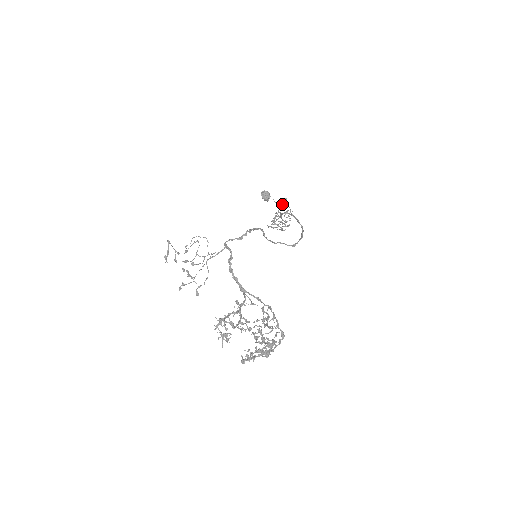
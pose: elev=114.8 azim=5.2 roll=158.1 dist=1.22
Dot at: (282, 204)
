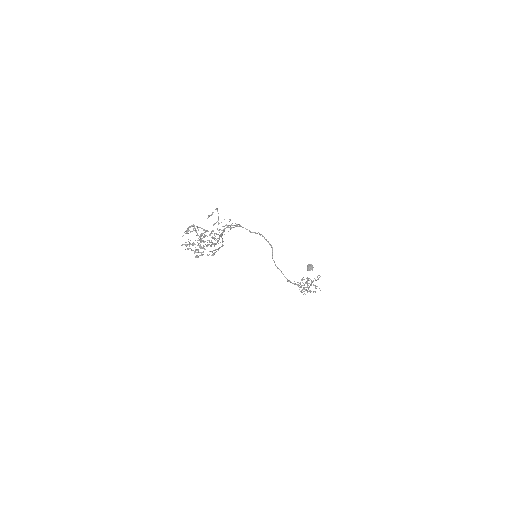
Dot at: (316, 280)
